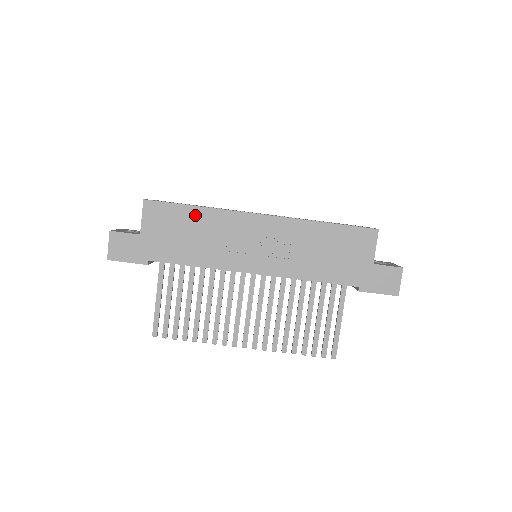
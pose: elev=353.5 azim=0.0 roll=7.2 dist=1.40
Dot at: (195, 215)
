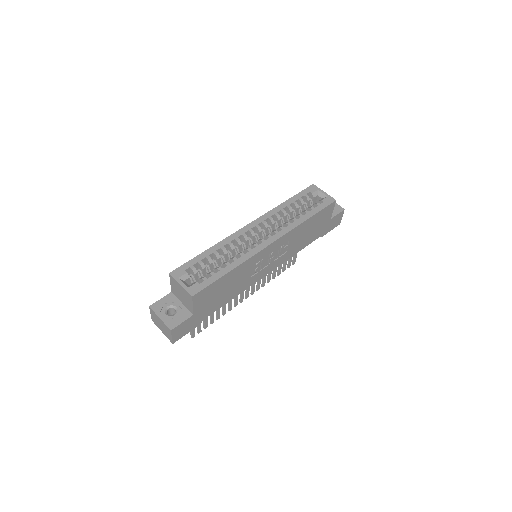
Dot at: (230, 276)
